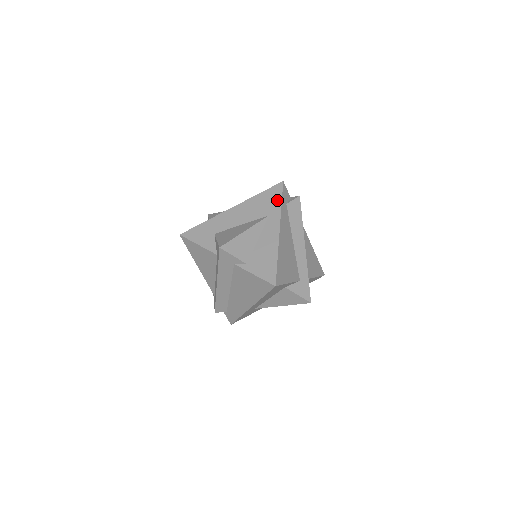
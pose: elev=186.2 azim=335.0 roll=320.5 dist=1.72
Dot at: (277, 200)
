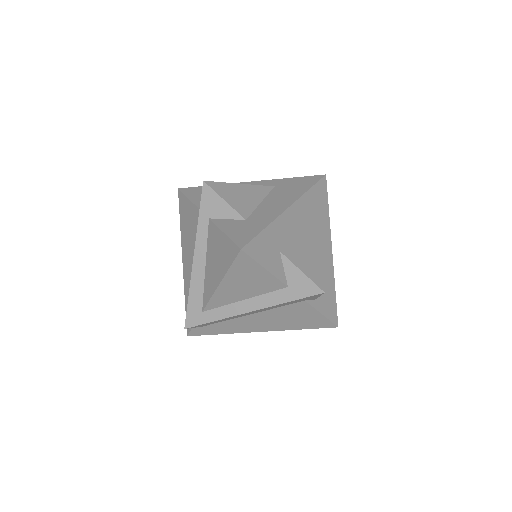
Dot at: (325, 204)
